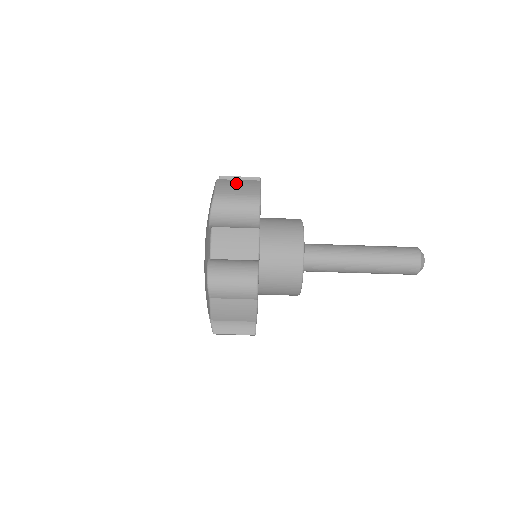
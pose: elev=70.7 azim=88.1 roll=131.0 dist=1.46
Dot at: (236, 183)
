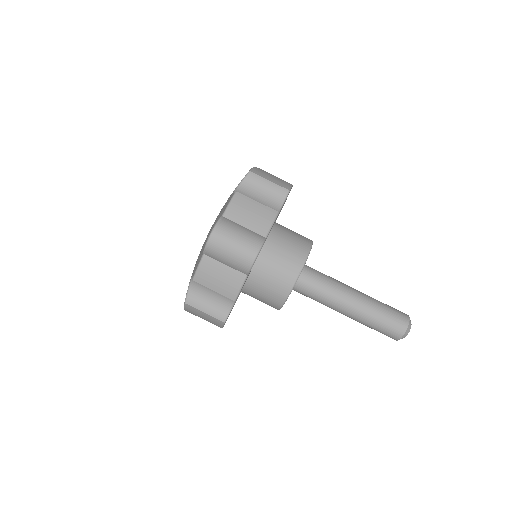
Dot at: (251, 208)
